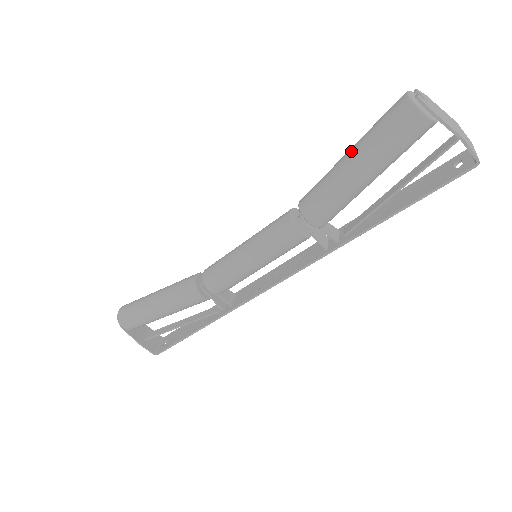
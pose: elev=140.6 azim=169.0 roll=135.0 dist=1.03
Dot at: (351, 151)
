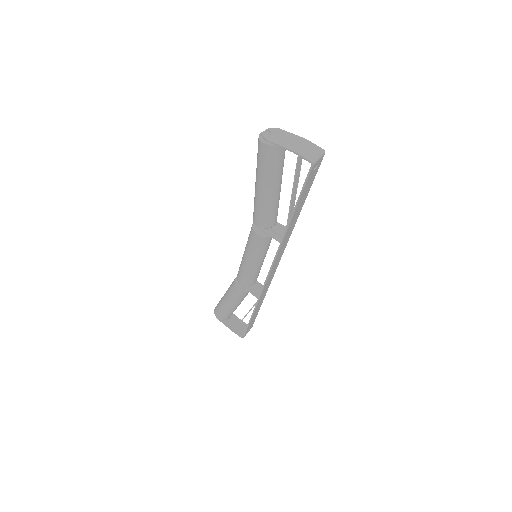
Dot at: occluded
